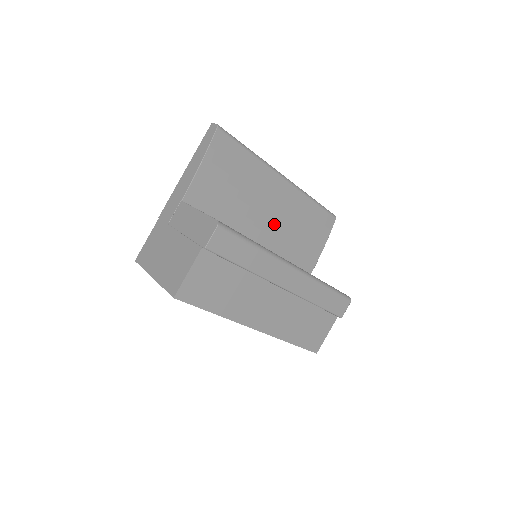
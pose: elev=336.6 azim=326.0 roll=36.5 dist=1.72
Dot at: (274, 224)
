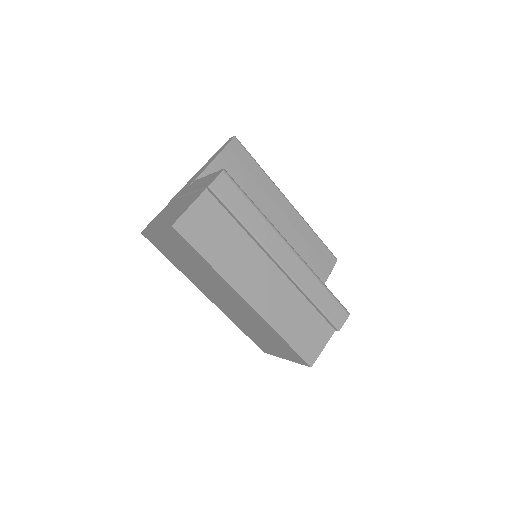
Dot at: occluded
